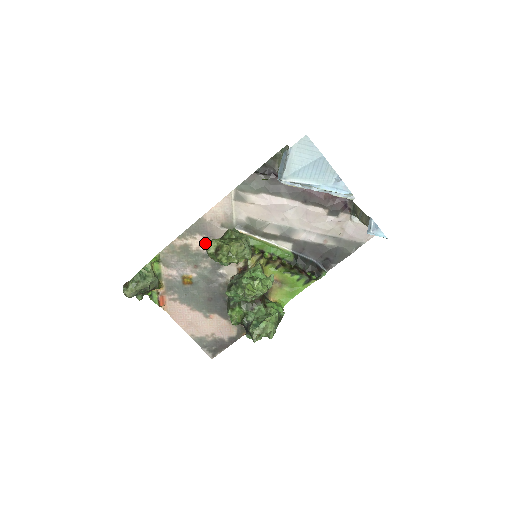
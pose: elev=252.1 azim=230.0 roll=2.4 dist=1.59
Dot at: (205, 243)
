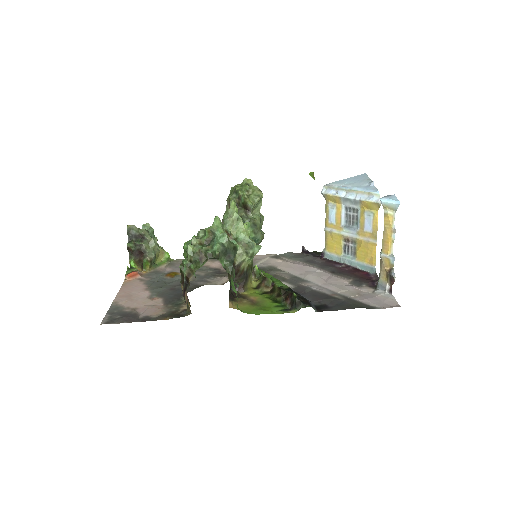
Dot at: occluded
